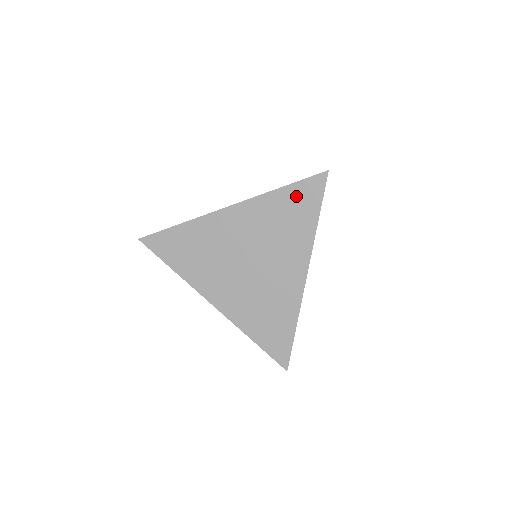
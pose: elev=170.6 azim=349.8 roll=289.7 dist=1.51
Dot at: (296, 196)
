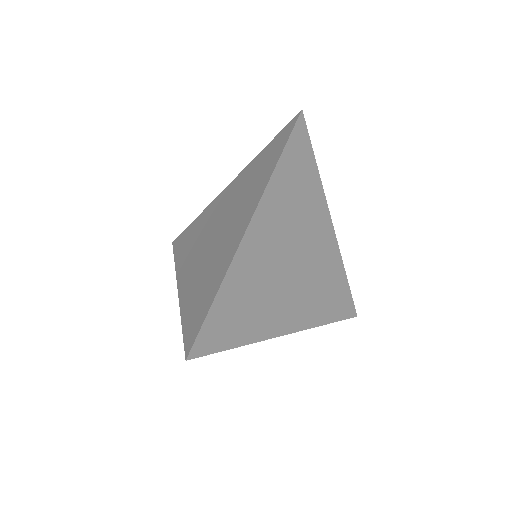
Dot at: (293, 158)
